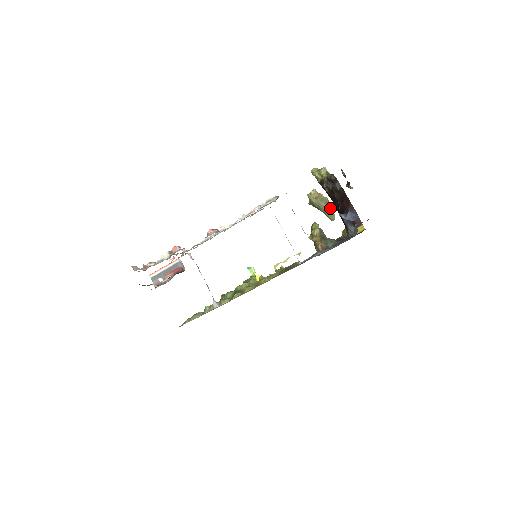
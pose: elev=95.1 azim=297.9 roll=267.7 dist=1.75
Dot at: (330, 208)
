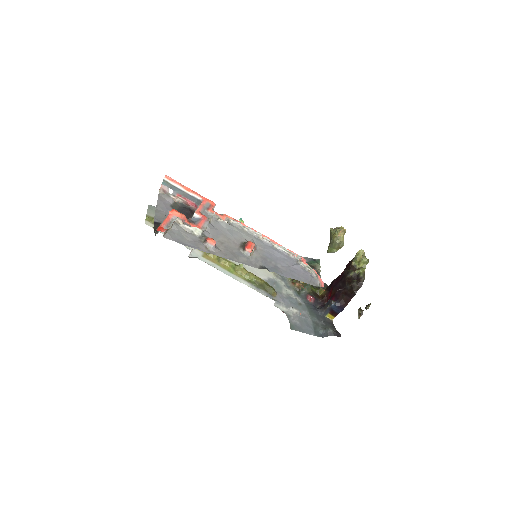
Dot at: (337, 250)
